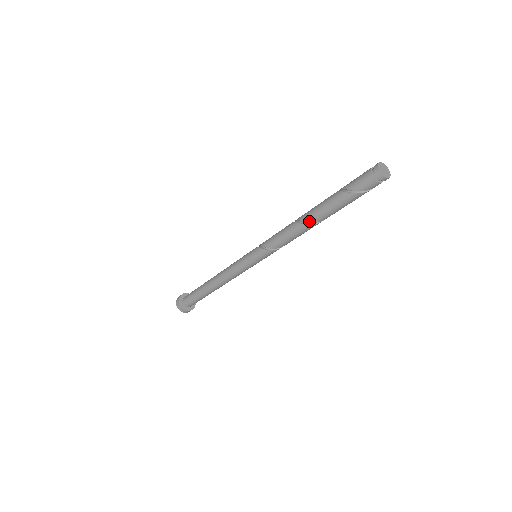
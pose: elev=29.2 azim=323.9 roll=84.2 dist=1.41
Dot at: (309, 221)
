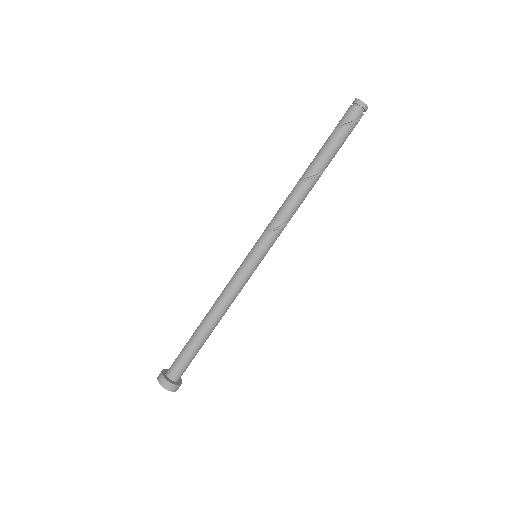
Dot at: (305, 176)
